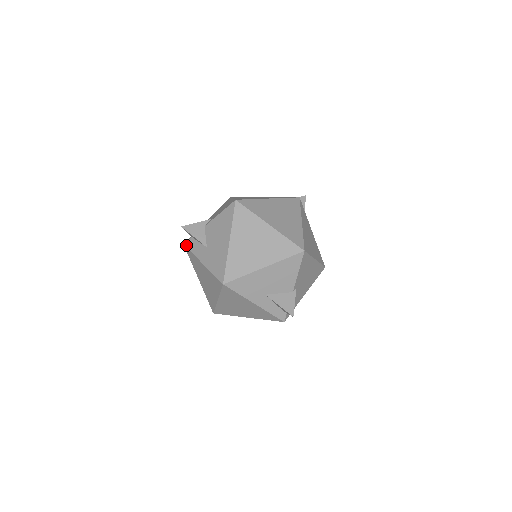
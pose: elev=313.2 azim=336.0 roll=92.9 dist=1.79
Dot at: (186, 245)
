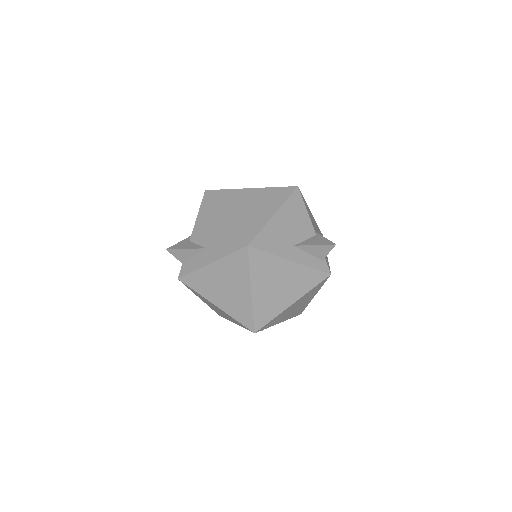
Dot at: (181, 275)
